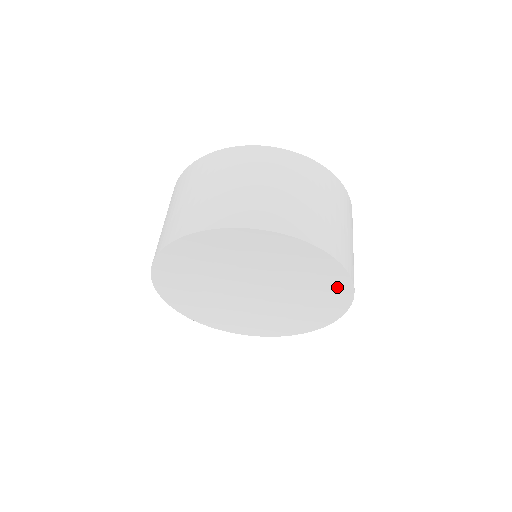
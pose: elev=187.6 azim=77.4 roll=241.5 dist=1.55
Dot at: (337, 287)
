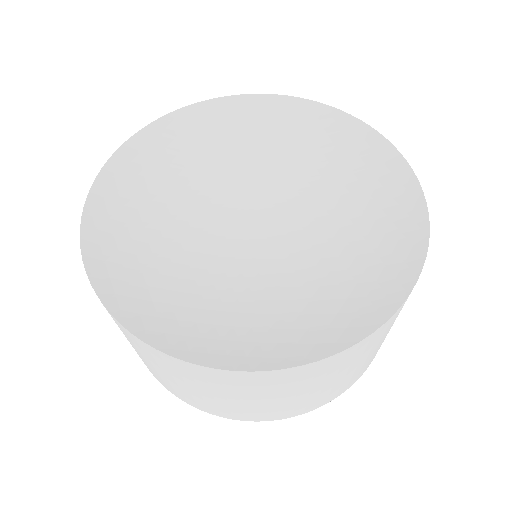
Dot at: occluded
